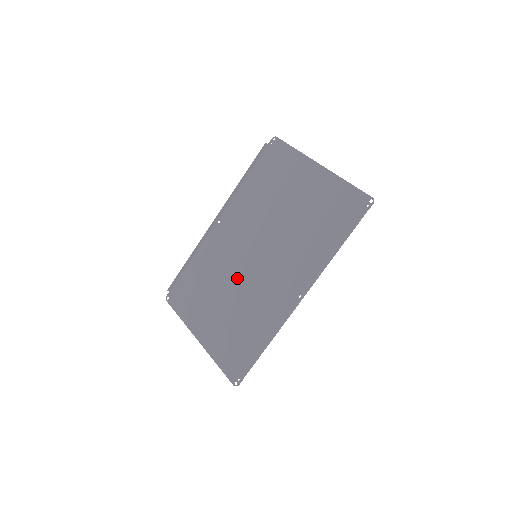
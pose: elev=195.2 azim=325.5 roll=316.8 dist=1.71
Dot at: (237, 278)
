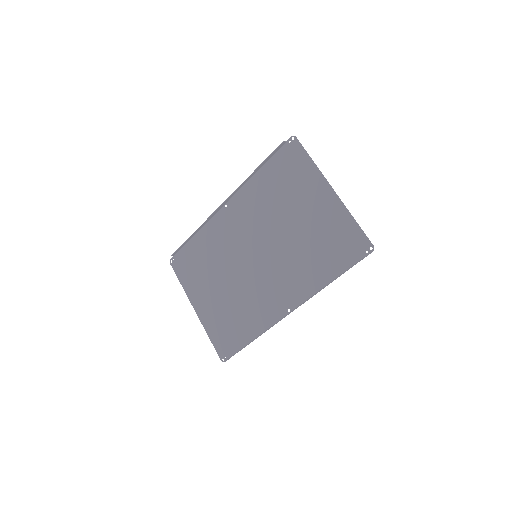
Dot at: (236, 270)
